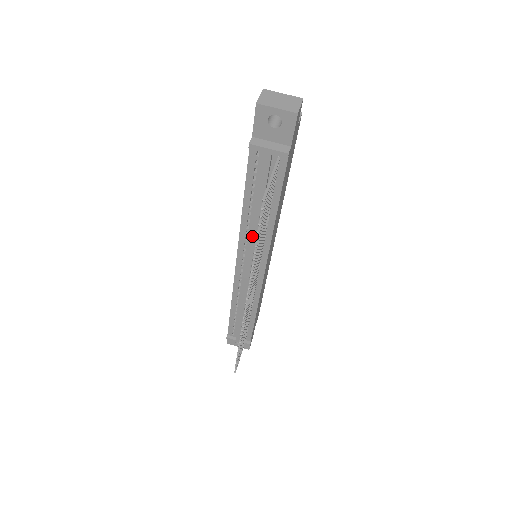
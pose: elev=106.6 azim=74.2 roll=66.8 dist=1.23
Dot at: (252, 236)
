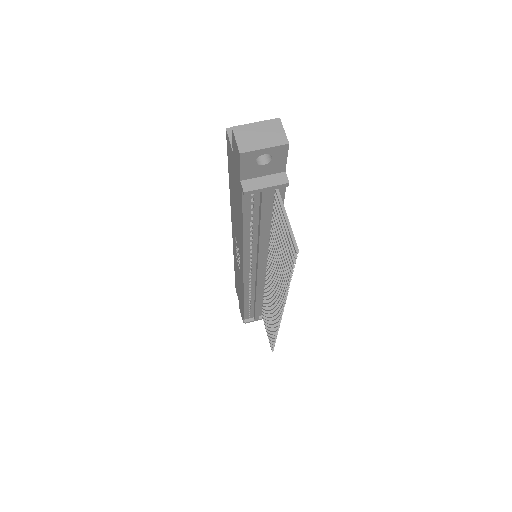
Dot at: (259, 253)
